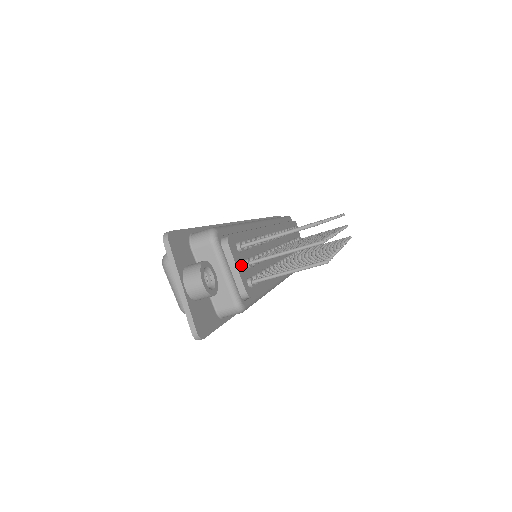
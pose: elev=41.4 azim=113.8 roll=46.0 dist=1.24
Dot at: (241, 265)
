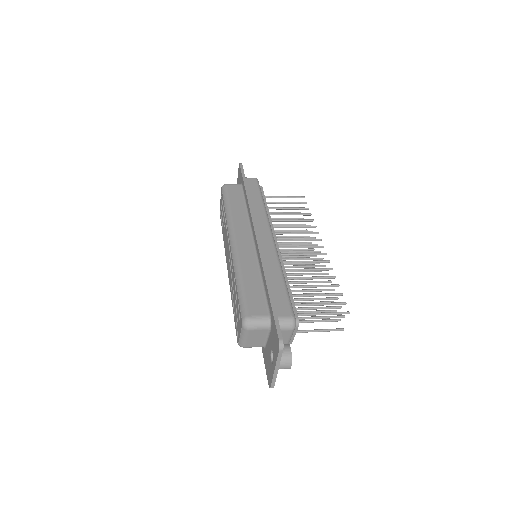
Dot at: occluded
